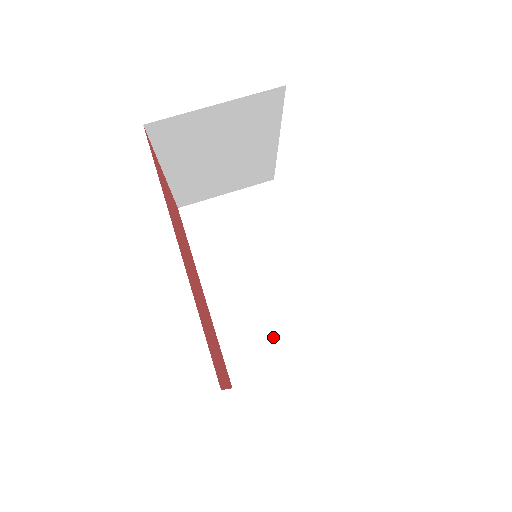
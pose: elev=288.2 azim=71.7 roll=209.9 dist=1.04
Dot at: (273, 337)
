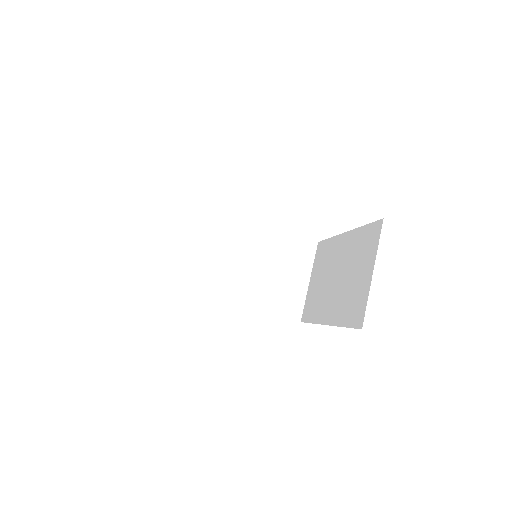
Dot at: (286, 276)
